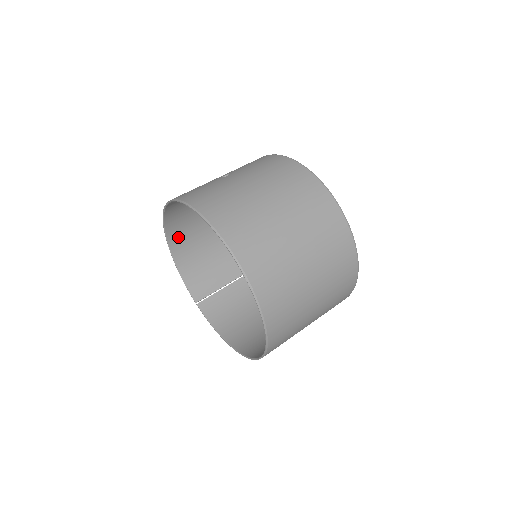
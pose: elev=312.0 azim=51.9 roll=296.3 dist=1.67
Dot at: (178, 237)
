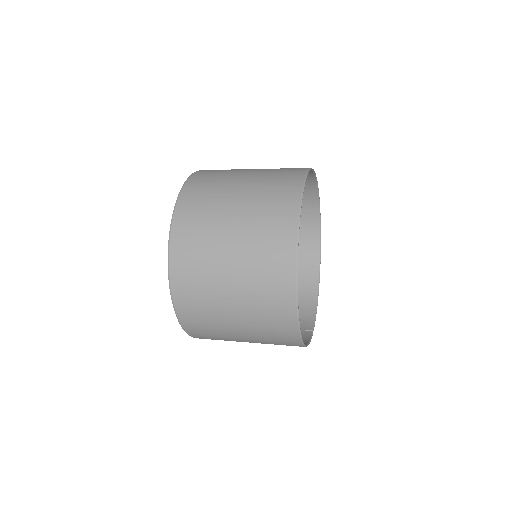
Dot at: occluded
